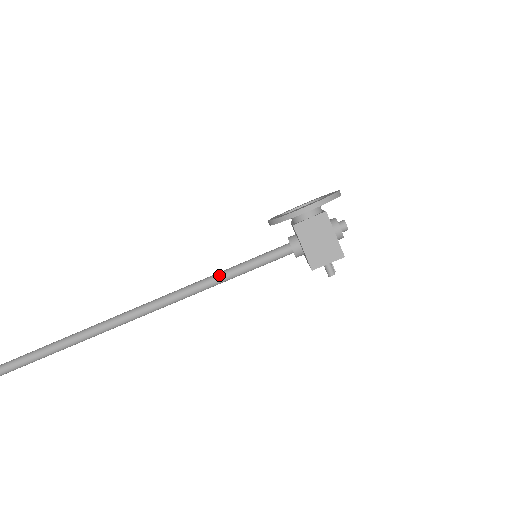
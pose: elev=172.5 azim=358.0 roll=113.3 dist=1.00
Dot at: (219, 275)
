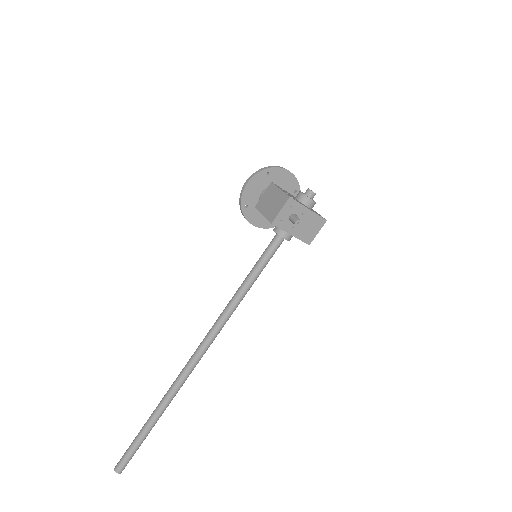
Dot at: (238, 288)
